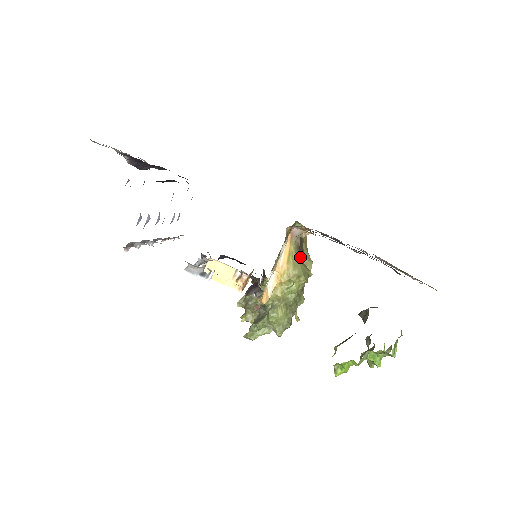
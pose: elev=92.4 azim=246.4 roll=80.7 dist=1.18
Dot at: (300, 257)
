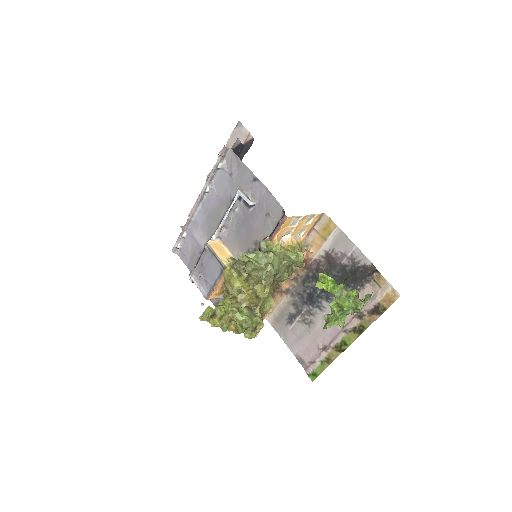
Dot at: occluded
